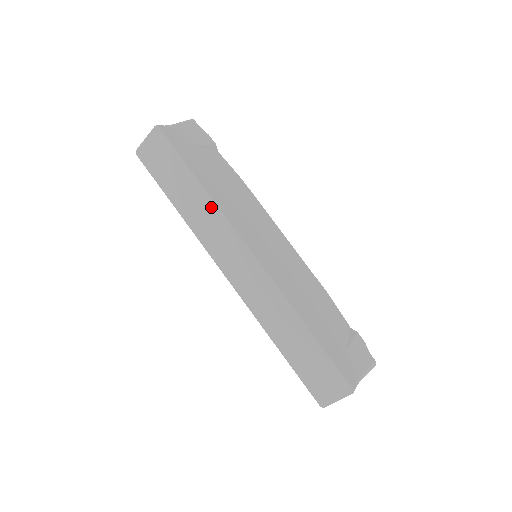
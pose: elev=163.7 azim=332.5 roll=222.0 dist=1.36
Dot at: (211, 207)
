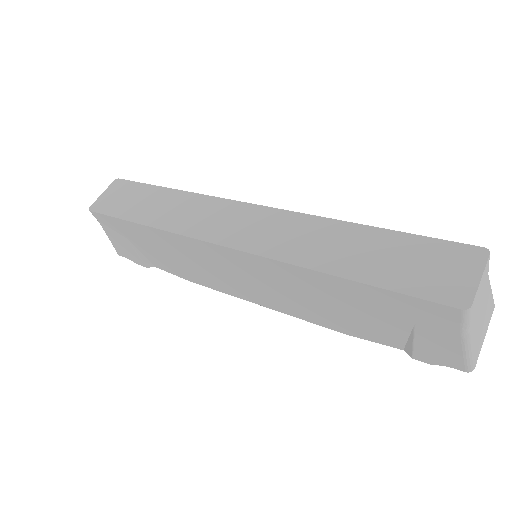
Dot at: (189, 198)
